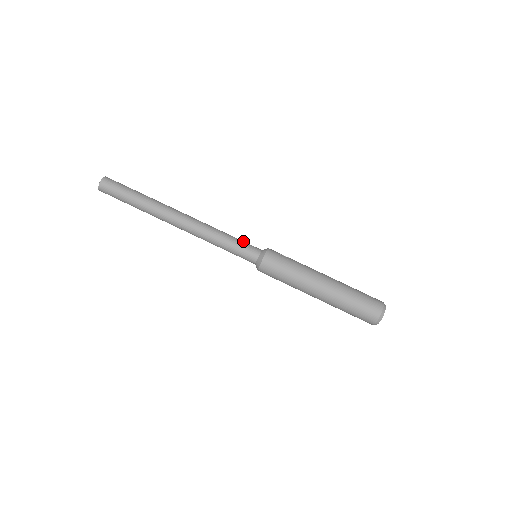
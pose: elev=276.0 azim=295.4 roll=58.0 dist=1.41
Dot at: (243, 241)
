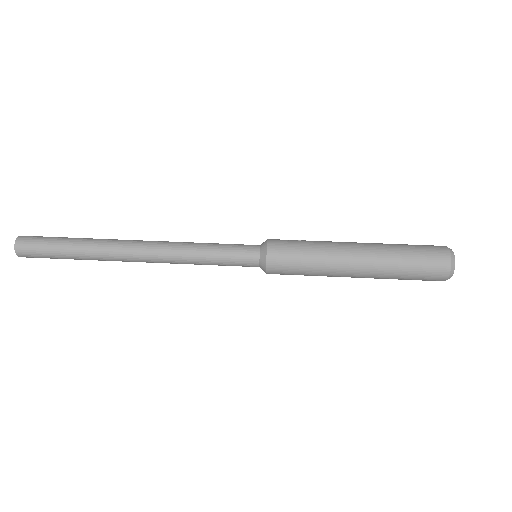
Dot at: occluded
